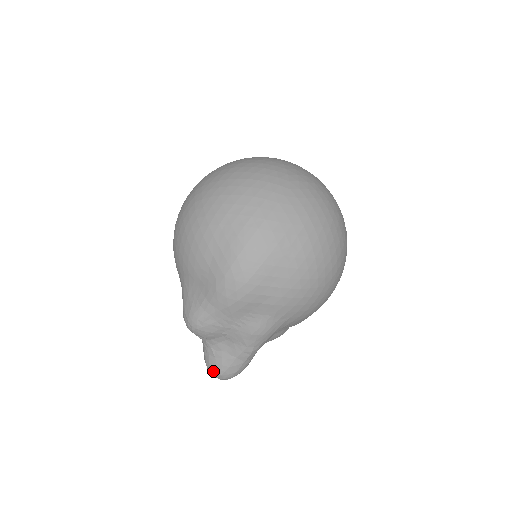
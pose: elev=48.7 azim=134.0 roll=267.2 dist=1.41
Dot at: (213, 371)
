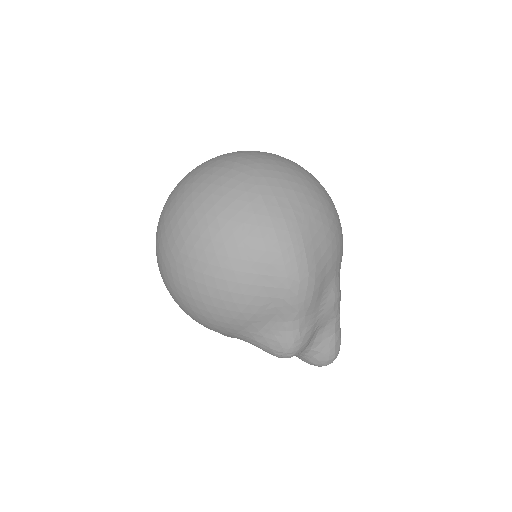
Dot at: (326, 362)
